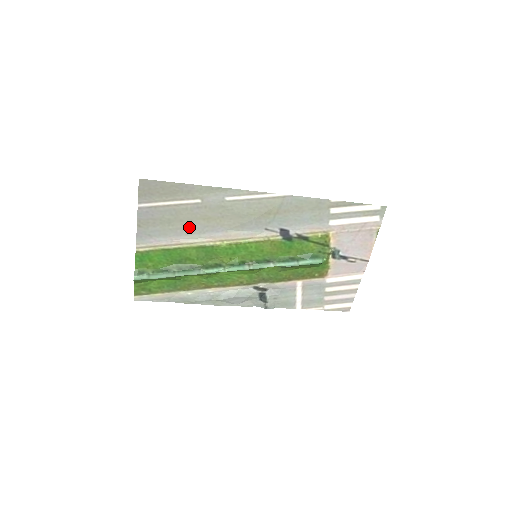
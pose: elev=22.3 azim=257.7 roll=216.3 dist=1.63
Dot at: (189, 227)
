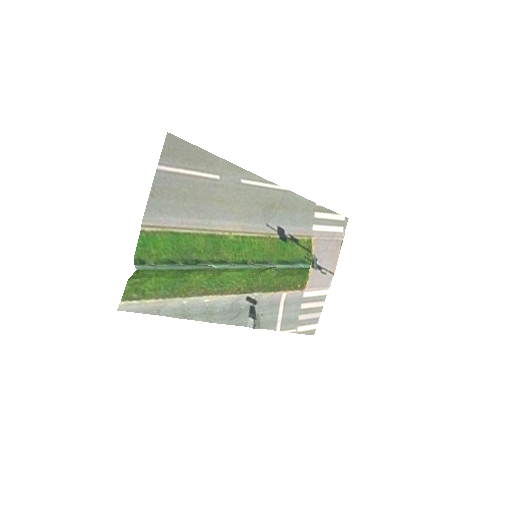
Dot at: (202, 208)
